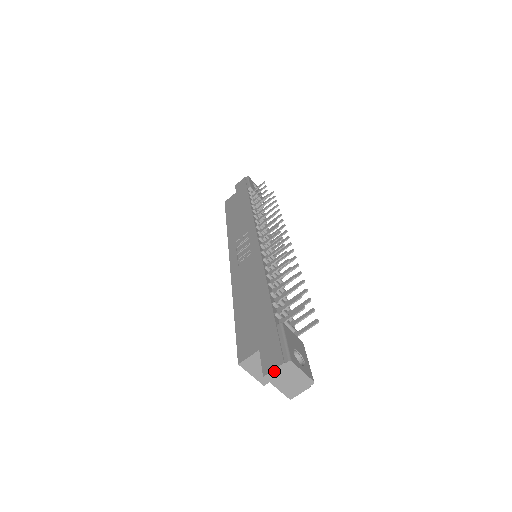
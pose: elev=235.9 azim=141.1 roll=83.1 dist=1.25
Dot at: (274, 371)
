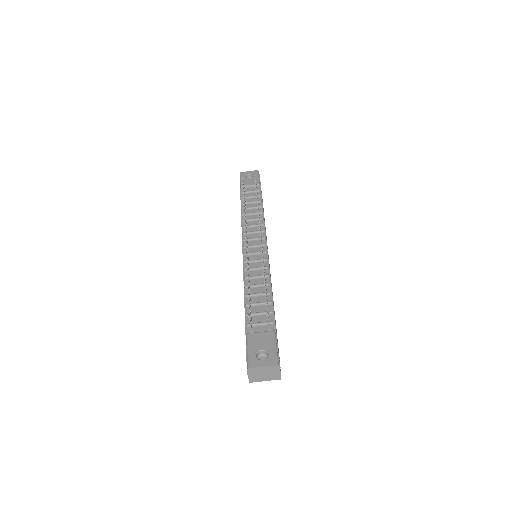
Dot at: (249, 377)
